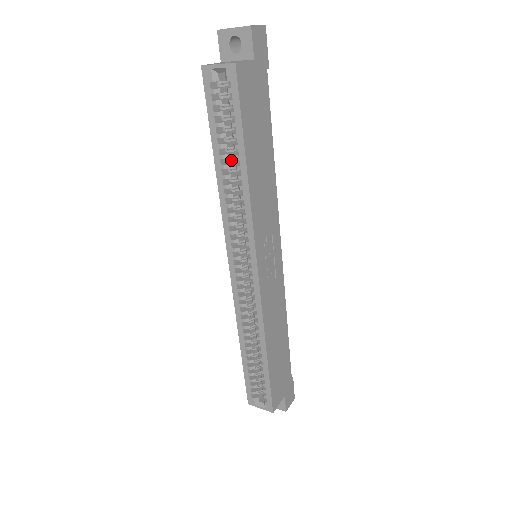
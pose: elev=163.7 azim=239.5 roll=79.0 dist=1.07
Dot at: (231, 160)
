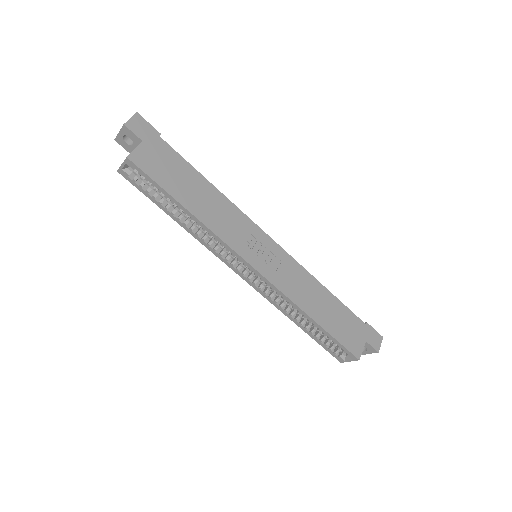
Dot at: (181, 210)
